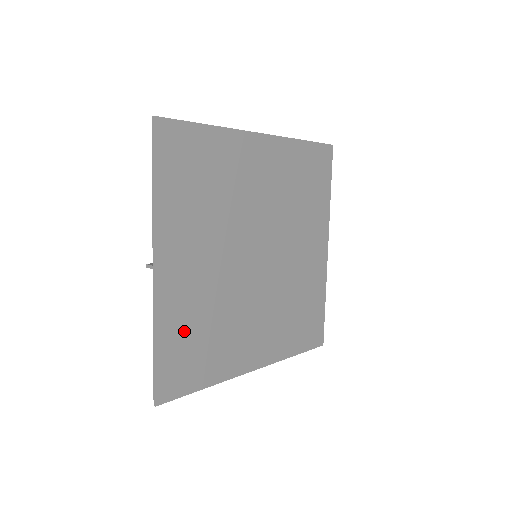
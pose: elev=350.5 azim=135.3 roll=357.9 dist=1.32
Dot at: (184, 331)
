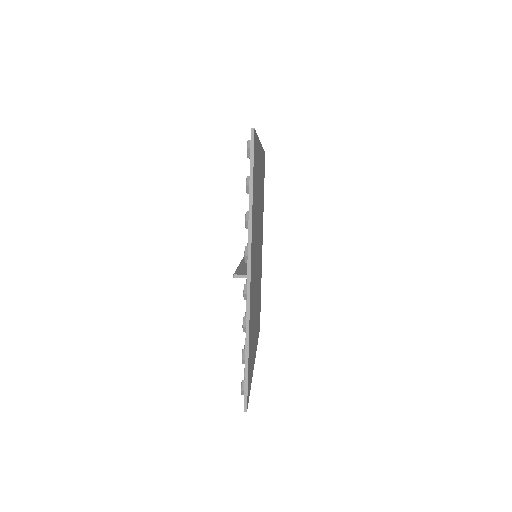
Dot at: (251, 334)
